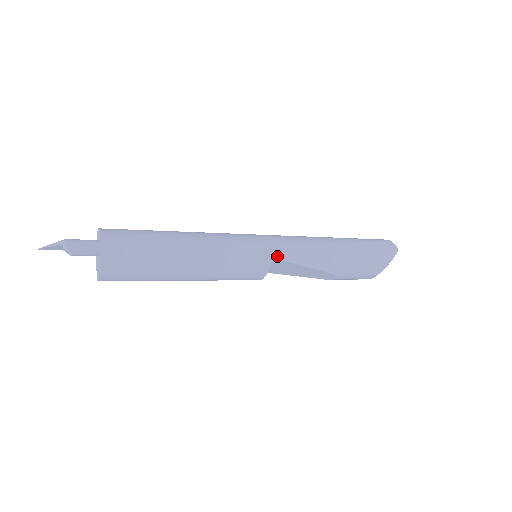
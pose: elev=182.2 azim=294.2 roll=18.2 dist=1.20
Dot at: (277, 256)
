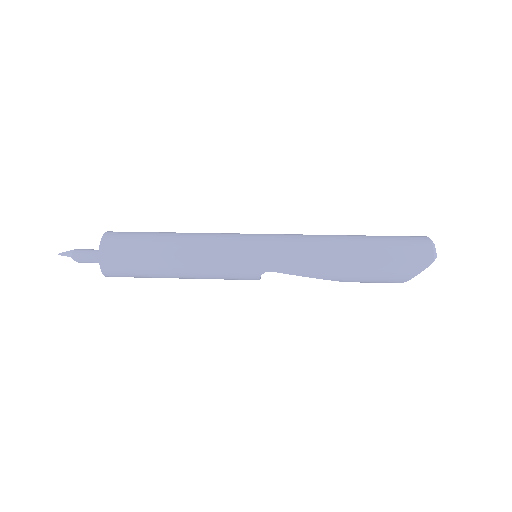
Dot at: (268, 267)
